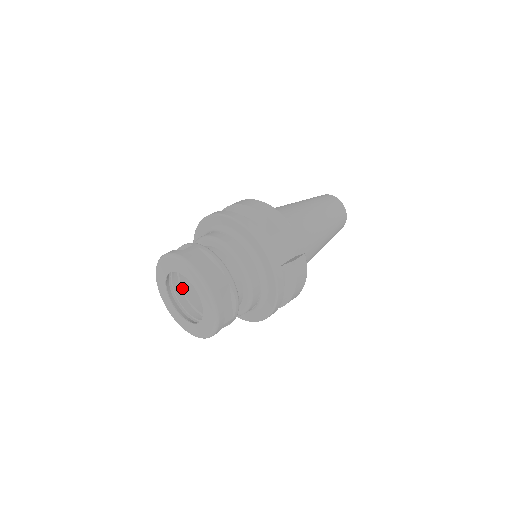
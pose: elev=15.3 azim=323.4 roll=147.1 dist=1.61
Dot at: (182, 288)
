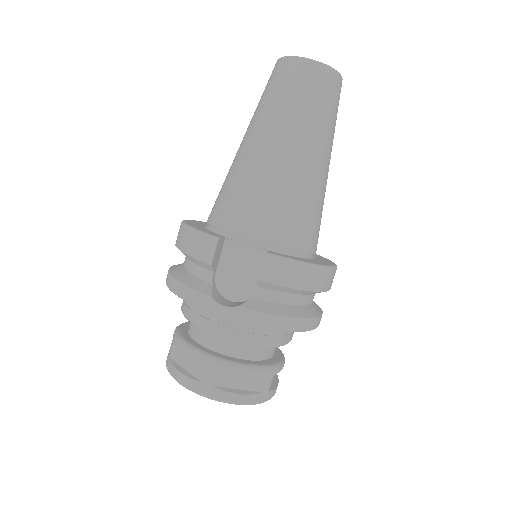
Dot at: occluded
